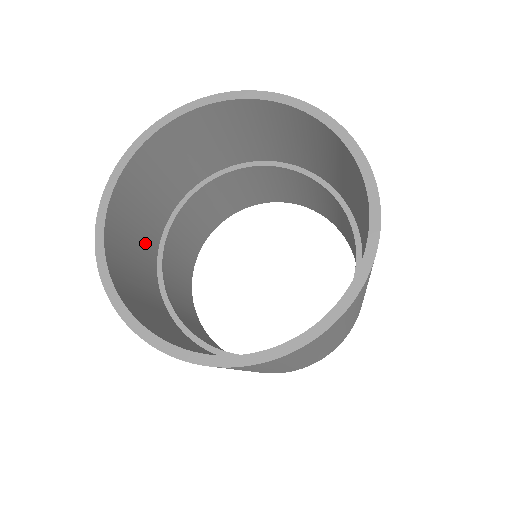
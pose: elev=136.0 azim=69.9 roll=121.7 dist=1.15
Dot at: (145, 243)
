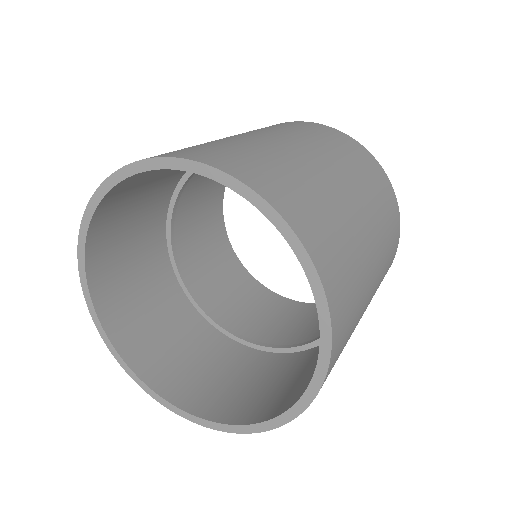
Dot at: (146, 246)
